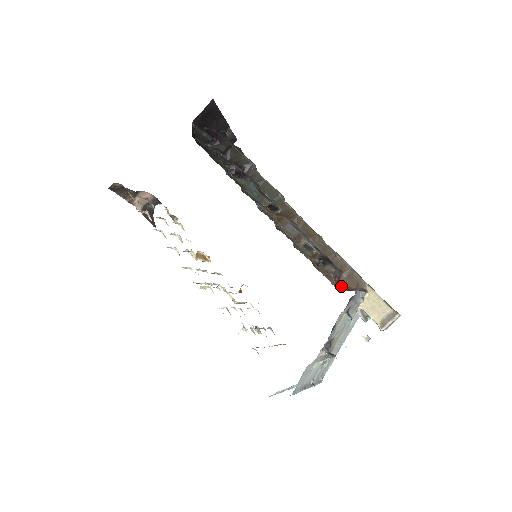
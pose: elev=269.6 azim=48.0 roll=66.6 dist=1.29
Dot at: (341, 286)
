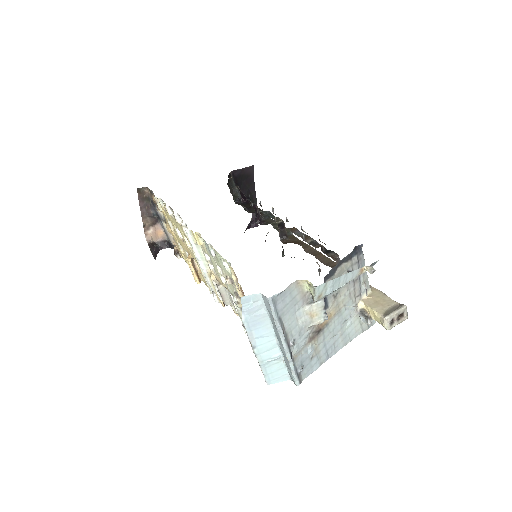
Dot at: occluded
